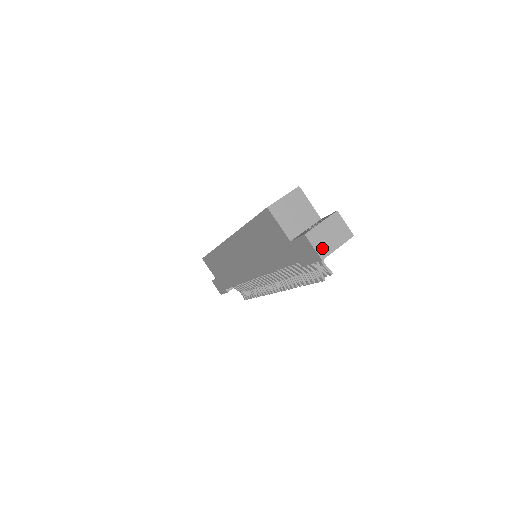
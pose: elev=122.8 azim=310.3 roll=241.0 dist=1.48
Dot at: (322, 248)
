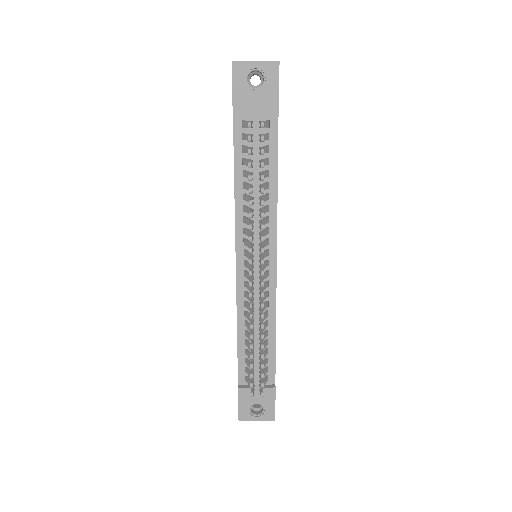
Dot at: occluded
